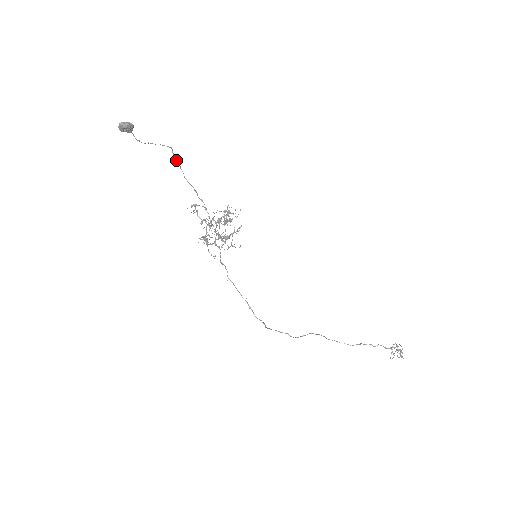
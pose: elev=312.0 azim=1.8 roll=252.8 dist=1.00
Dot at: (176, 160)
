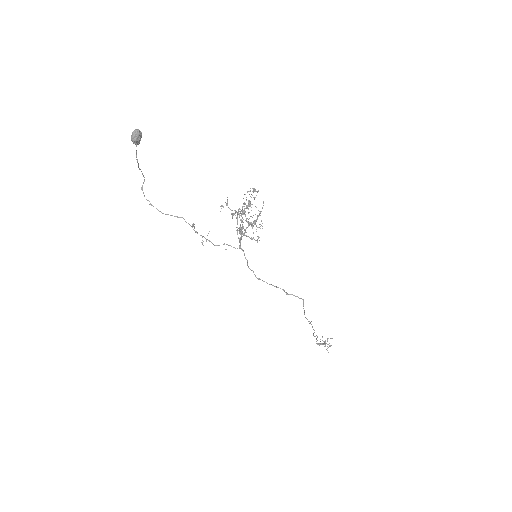
Dot at: occluded
